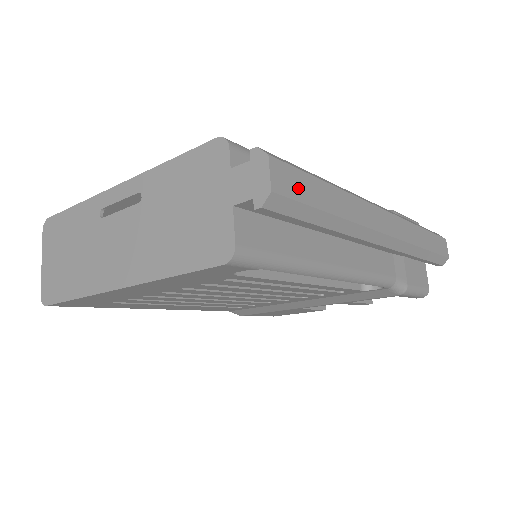
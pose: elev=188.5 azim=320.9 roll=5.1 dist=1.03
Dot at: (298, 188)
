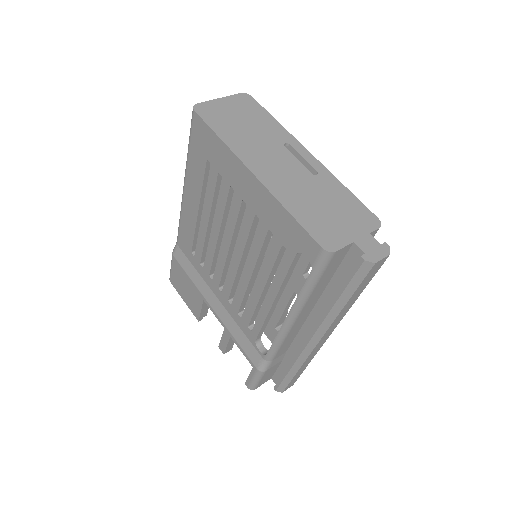
Dot at: (369, 276)
